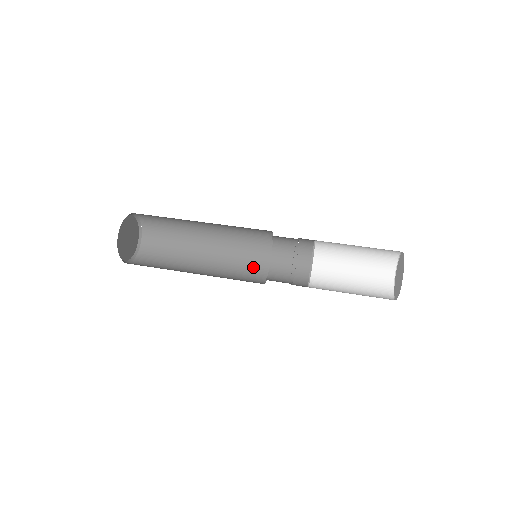
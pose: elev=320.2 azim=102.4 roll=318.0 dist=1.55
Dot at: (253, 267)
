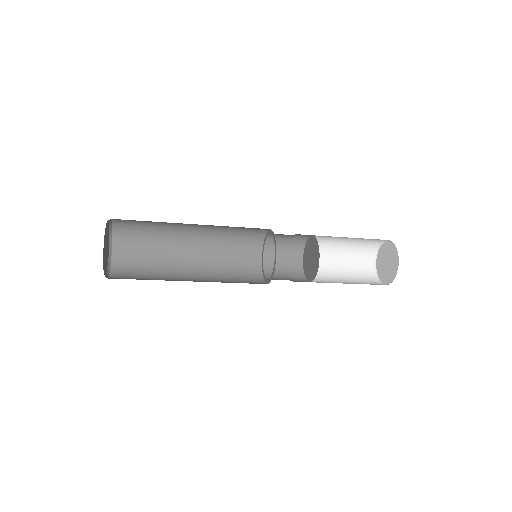
Dot at: (246, 274)
